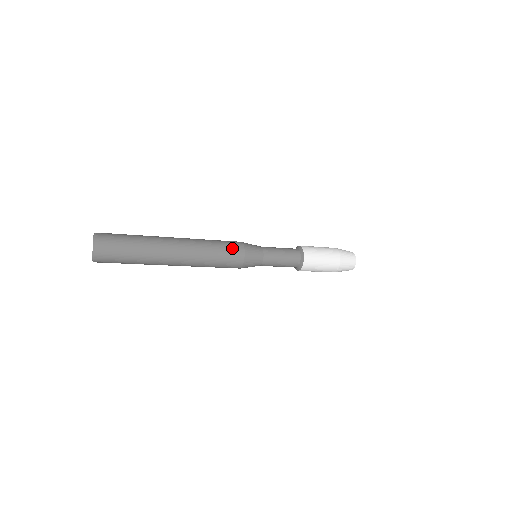
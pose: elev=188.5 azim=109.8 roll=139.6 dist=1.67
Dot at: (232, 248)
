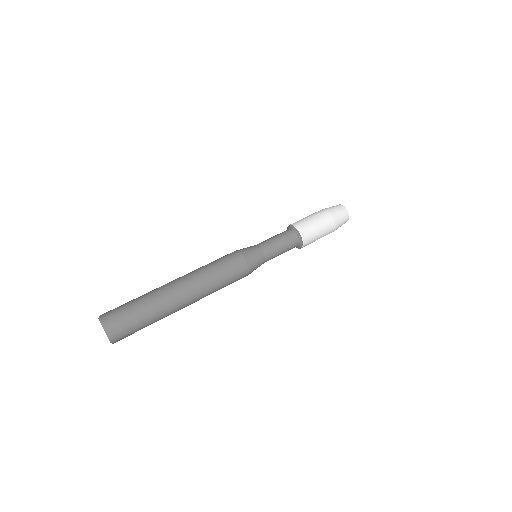
Dot at: (233, 264)
